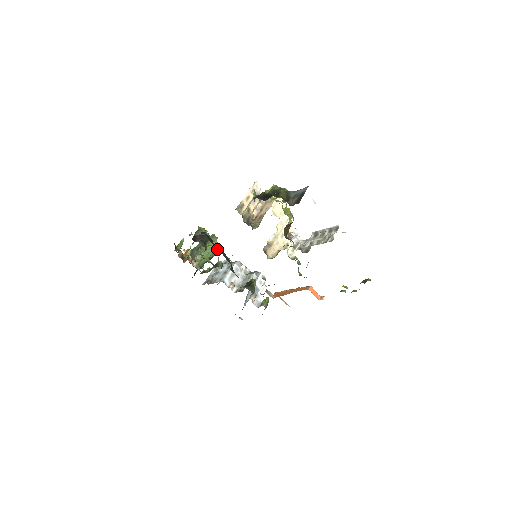
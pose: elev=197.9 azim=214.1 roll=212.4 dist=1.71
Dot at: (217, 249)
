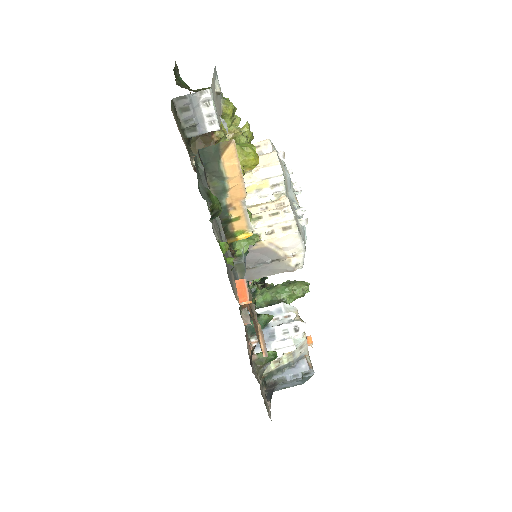
Dot at: occluded
